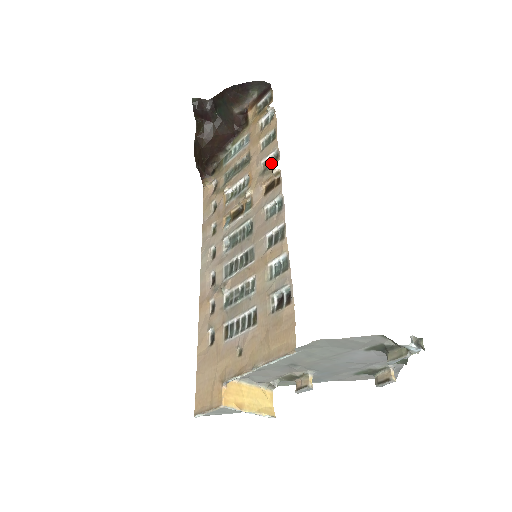
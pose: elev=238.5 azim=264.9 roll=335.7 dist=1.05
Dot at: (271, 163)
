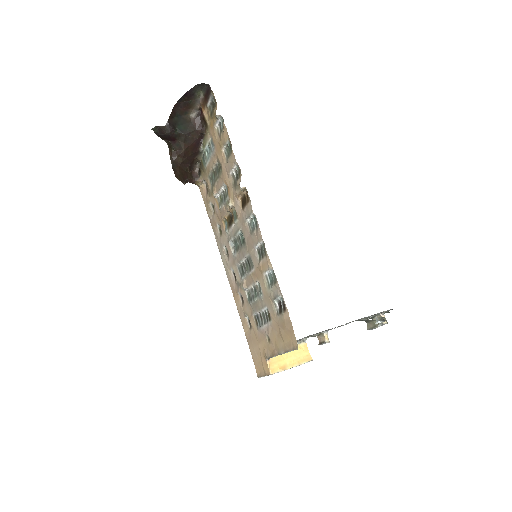
Dot at: (237, 177)
